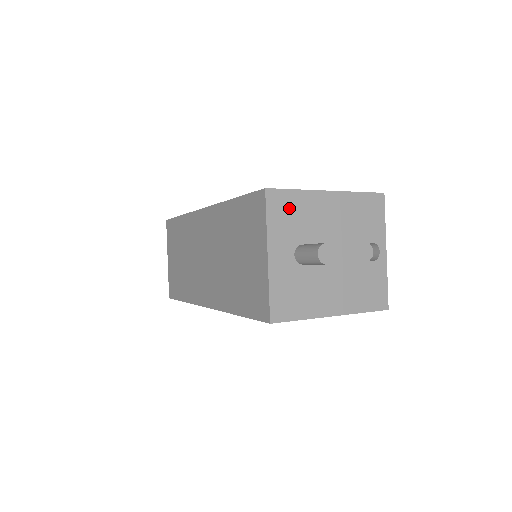
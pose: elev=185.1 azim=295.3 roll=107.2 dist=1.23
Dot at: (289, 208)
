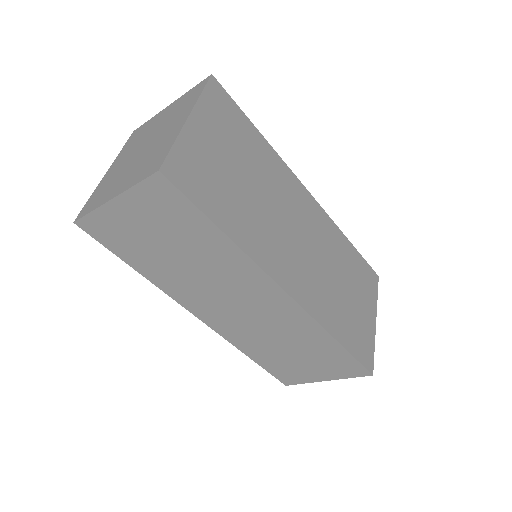
Dot at: occluded
